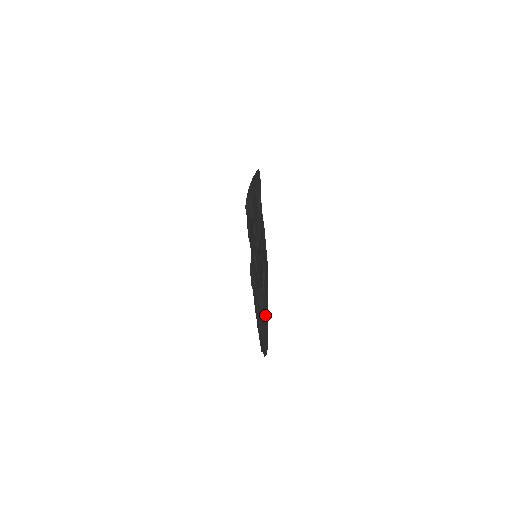
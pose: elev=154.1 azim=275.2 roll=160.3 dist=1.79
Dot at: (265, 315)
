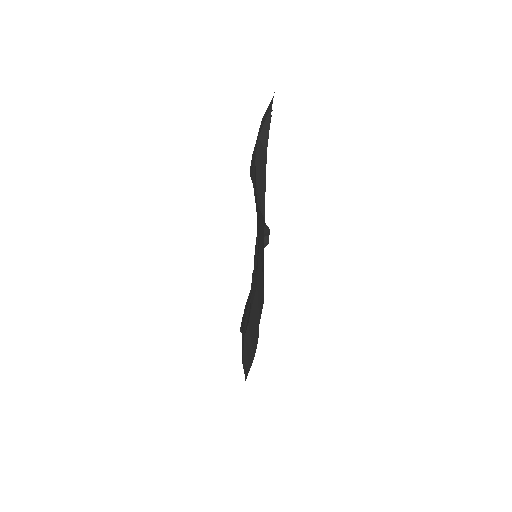
Dot at: occluded
